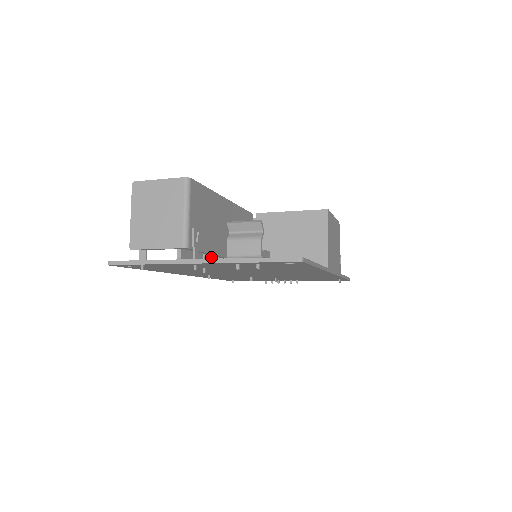
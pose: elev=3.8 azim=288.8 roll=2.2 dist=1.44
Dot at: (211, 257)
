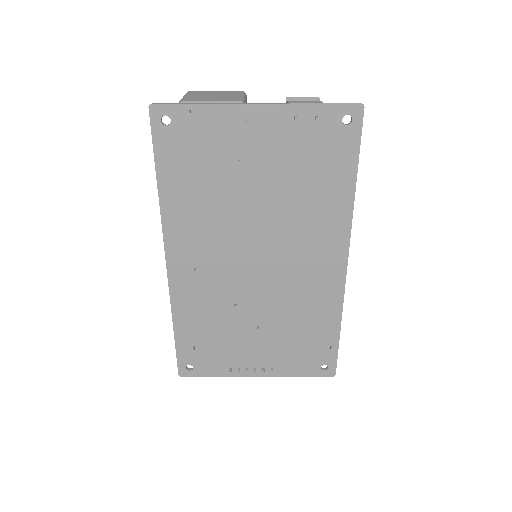
Dot at: occluded
